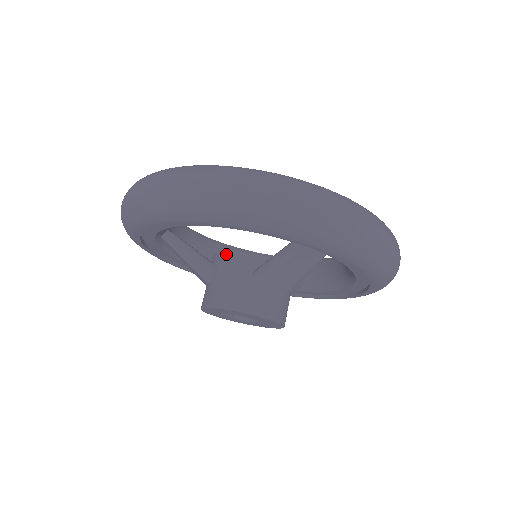
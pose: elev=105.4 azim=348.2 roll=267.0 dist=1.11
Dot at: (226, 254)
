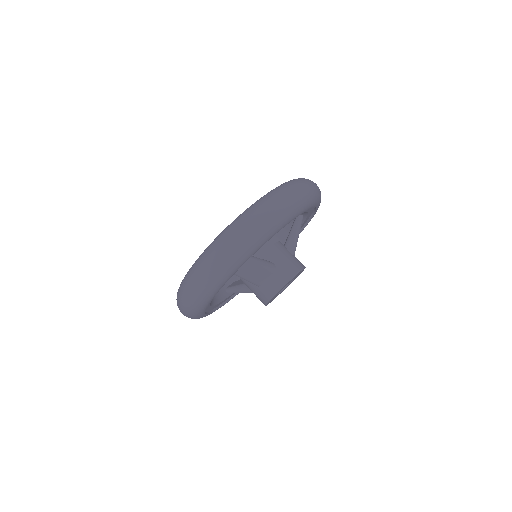
Dot at: (242, 281)
